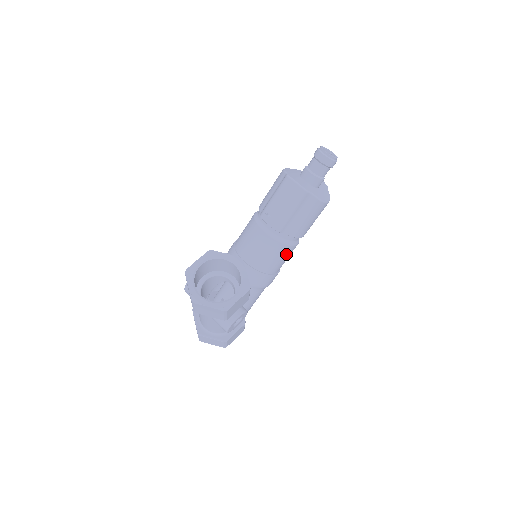
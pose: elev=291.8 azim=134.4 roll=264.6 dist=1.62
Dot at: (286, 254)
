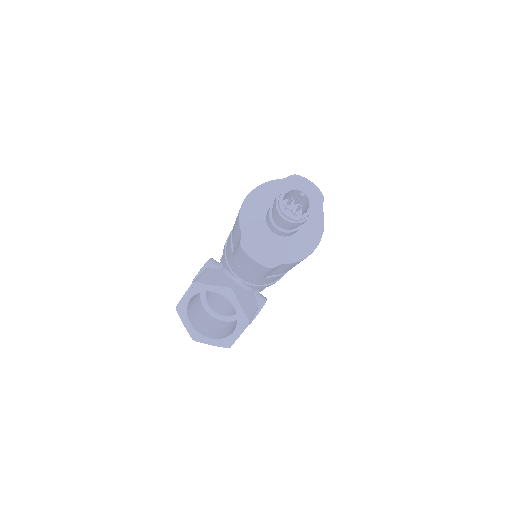
Dot at: occluded
